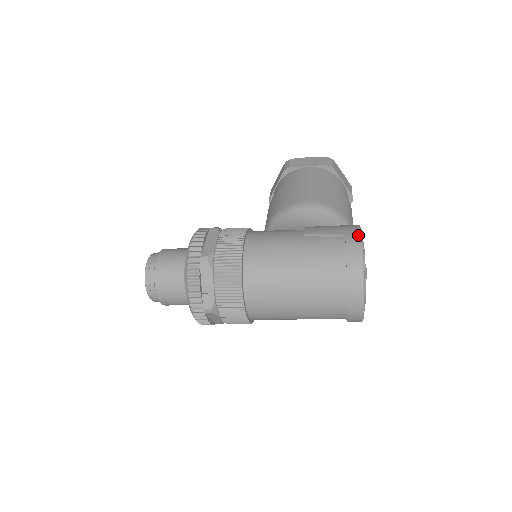
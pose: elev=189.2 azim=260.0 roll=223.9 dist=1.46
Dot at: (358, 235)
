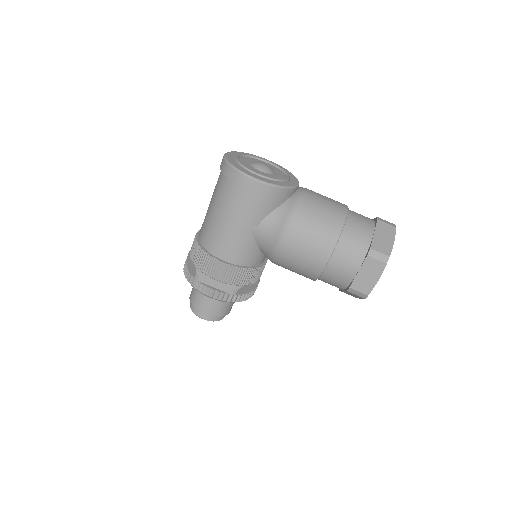
Dot at: occluded
